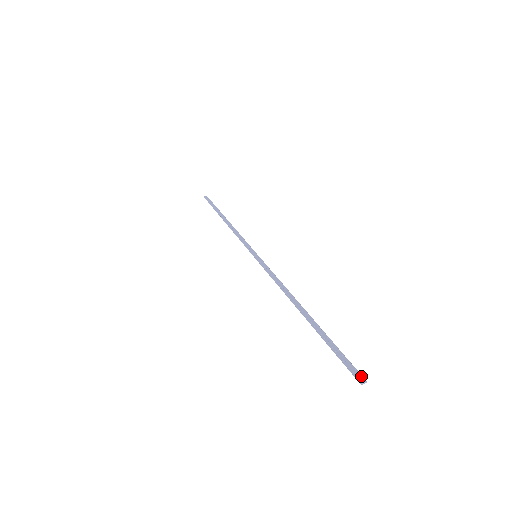
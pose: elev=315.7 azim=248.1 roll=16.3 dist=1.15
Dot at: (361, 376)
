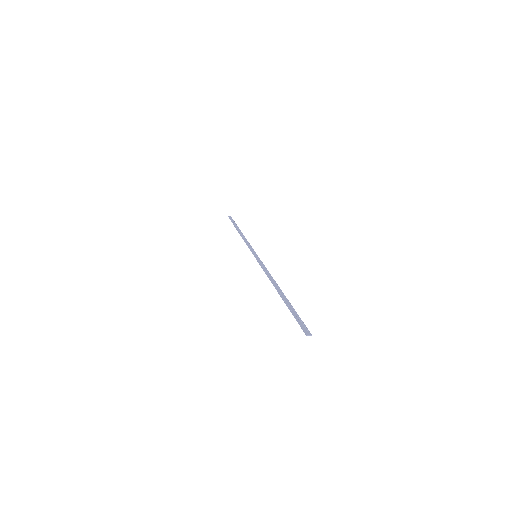
Dot at: (308, 331)
